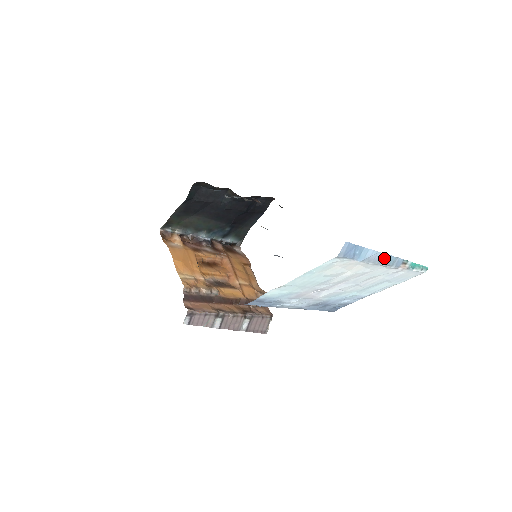
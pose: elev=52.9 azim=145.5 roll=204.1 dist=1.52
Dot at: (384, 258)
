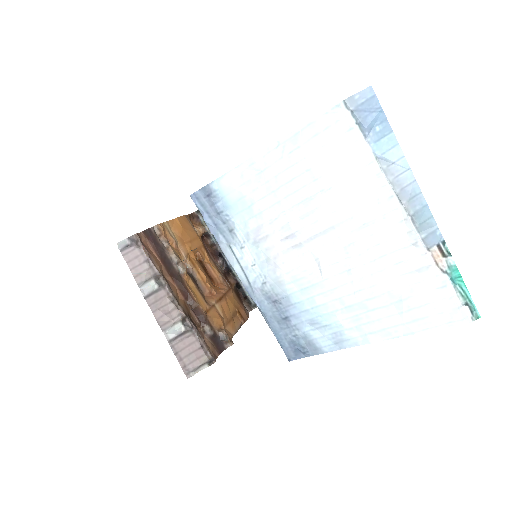
Dot at: (413, 195)
